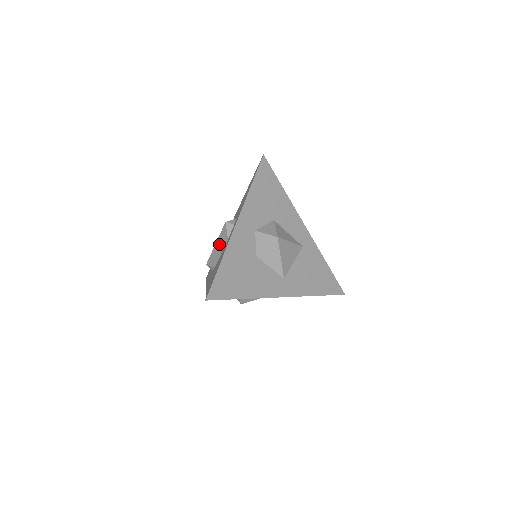
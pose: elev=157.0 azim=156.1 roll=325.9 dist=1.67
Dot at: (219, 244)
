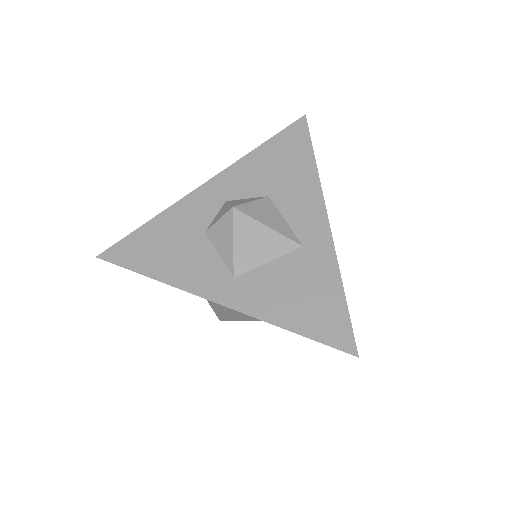
Dot at: occluded
